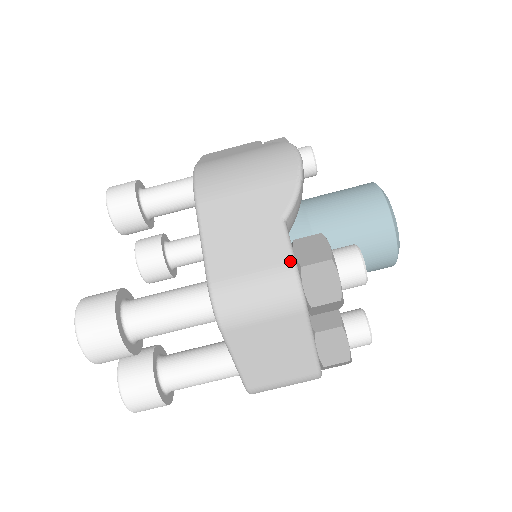
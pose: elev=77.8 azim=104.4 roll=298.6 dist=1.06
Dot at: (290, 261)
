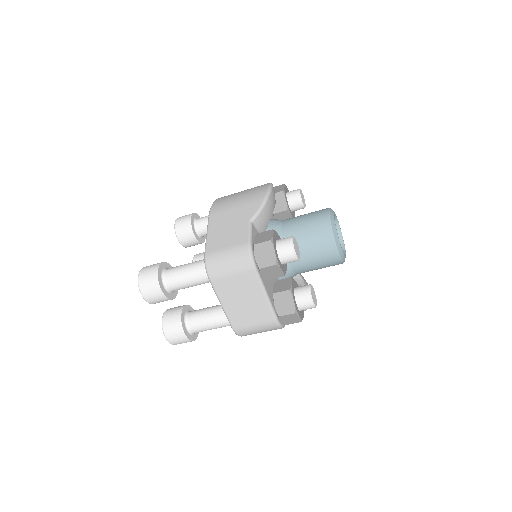
Dot at: (248, 241)
